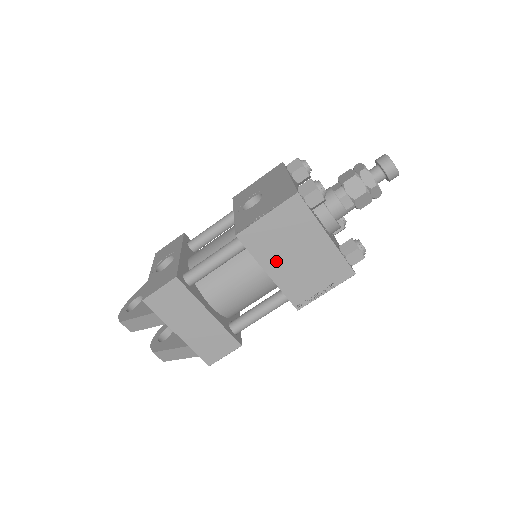
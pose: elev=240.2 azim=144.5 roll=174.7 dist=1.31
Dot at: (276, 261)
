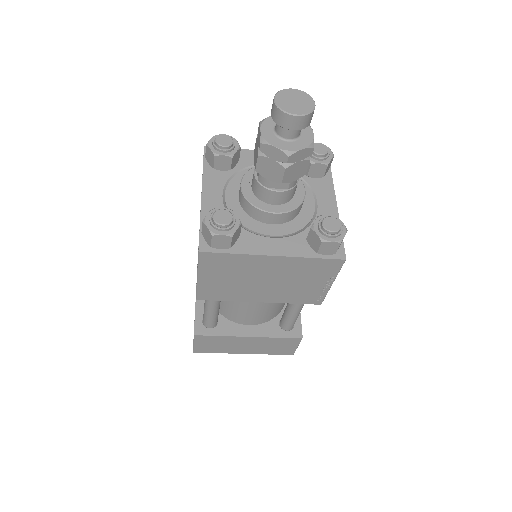
Dot at: (252, 293)
